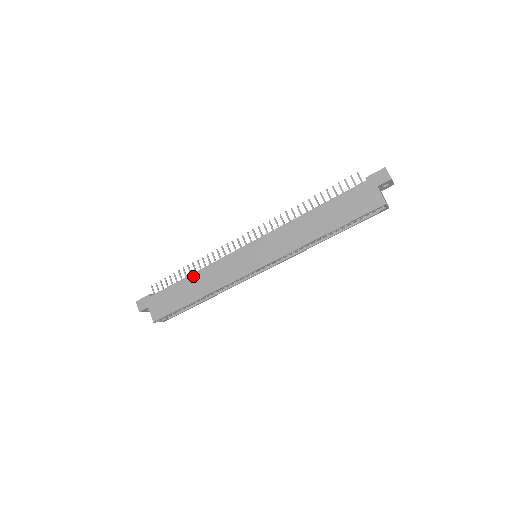
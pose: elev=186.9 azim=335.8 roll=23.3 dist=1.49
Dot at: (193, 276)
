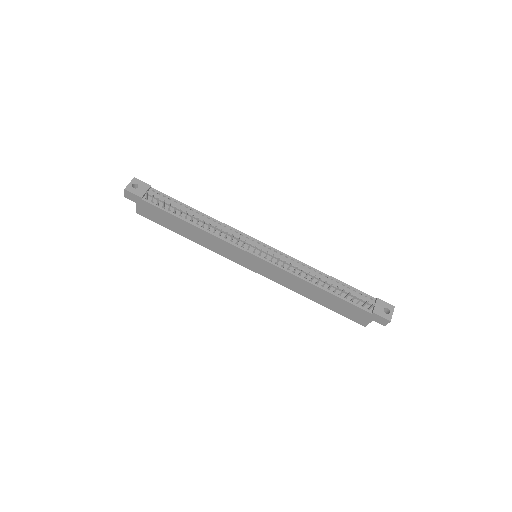
Dot at: (193, 227)
